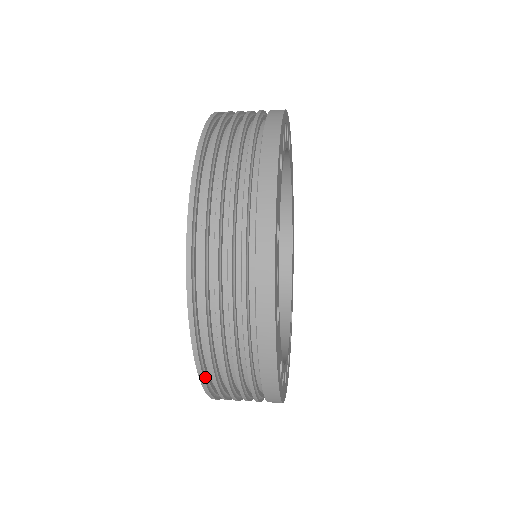
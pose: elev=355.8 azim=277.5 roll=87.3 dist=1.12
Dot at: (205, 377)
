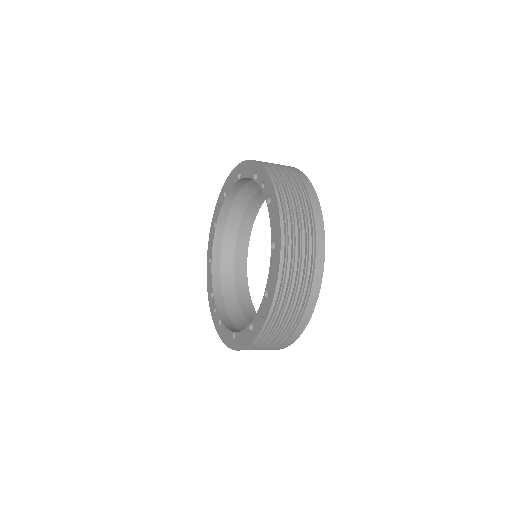
Dot at: occluded
